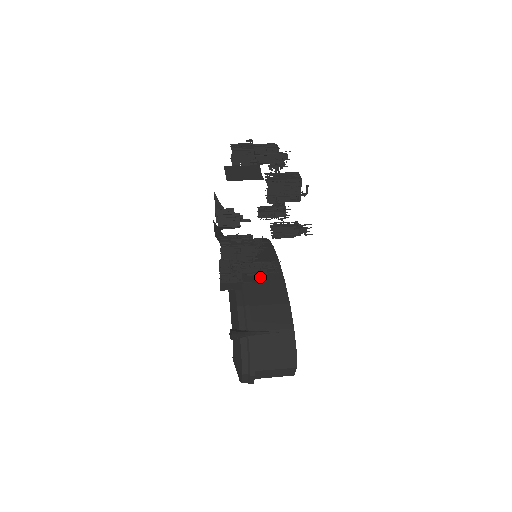
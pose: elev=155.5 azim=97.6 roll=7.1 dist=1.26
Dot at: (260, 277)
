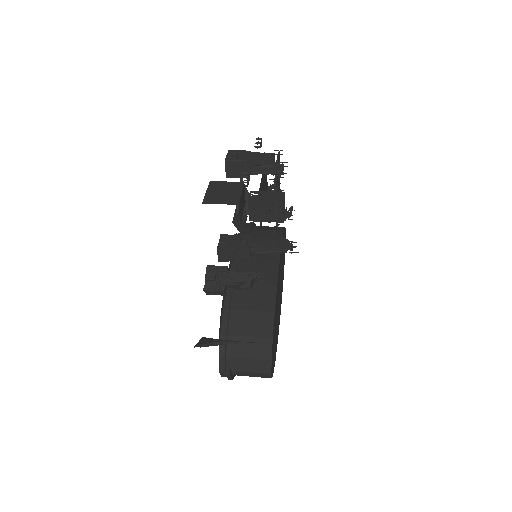
Dot at: (243, 287)
